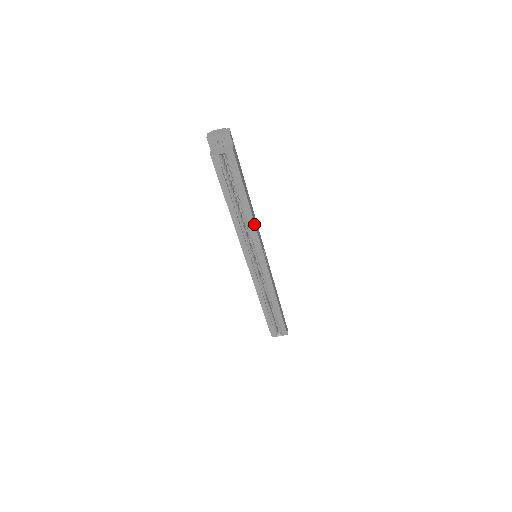
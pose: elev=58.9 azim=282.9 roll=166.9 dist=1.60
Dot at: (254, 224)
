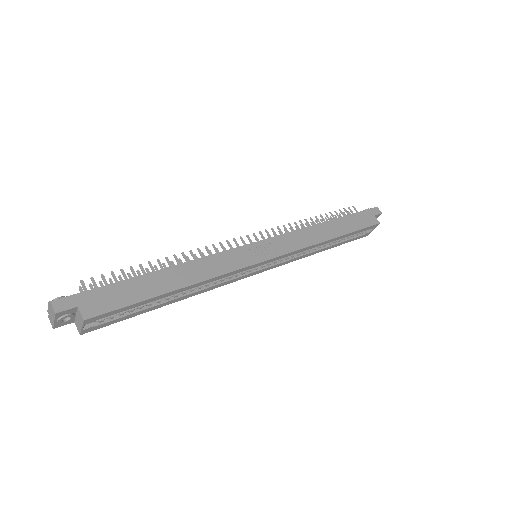
Dot at: (209, 280)
